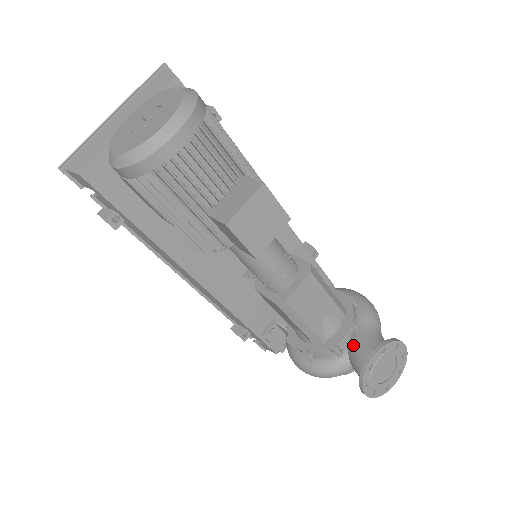
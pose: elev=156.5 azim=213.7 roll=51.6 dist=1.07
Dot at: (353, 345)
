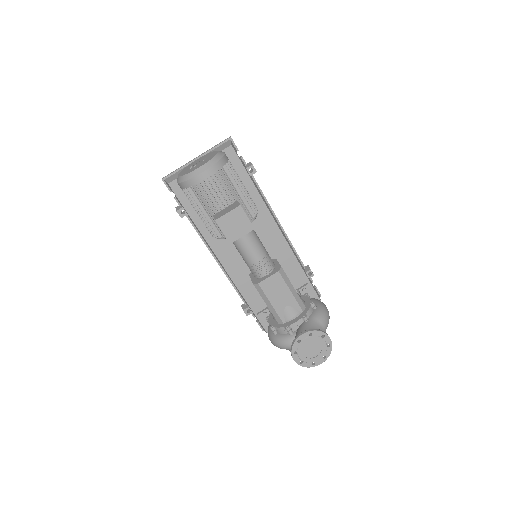
Dot at: (299, 329)
